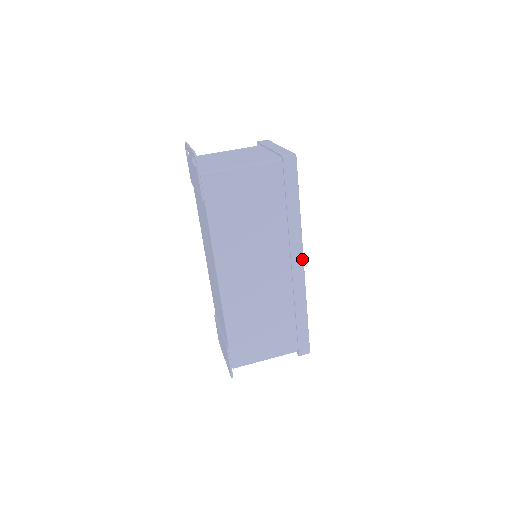
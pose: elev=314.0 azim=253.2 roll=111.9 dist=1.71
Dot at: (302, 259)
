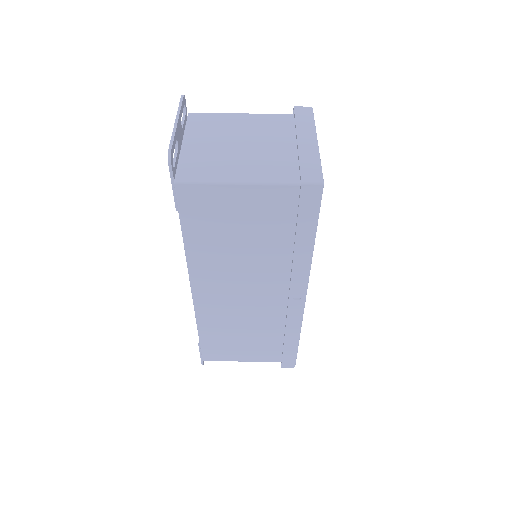
Dot at: (304, 293)
